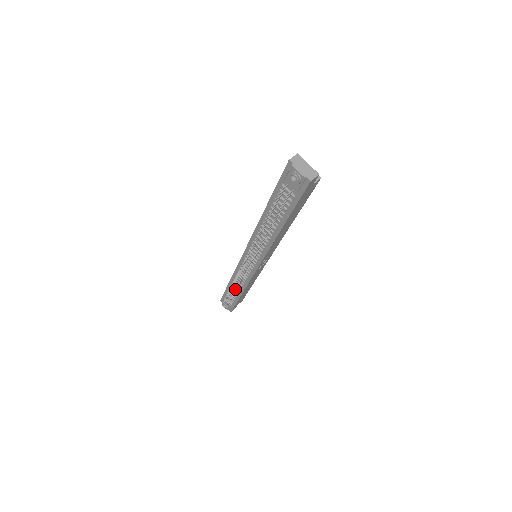
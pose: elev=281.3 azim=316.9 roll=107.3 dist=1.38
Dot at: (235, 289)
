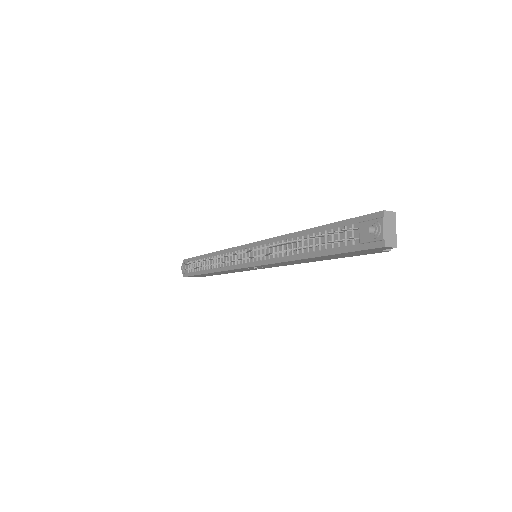
Dot at: occluded
